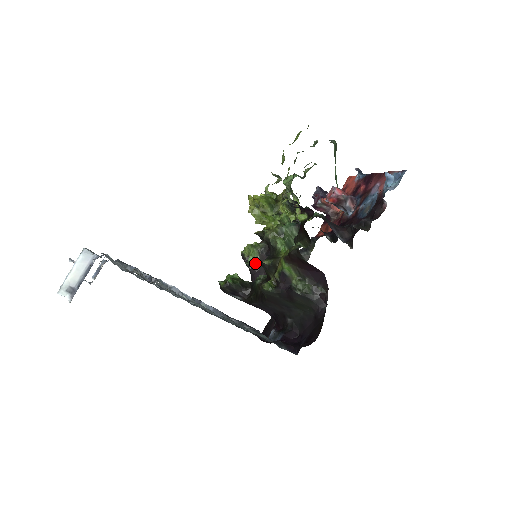
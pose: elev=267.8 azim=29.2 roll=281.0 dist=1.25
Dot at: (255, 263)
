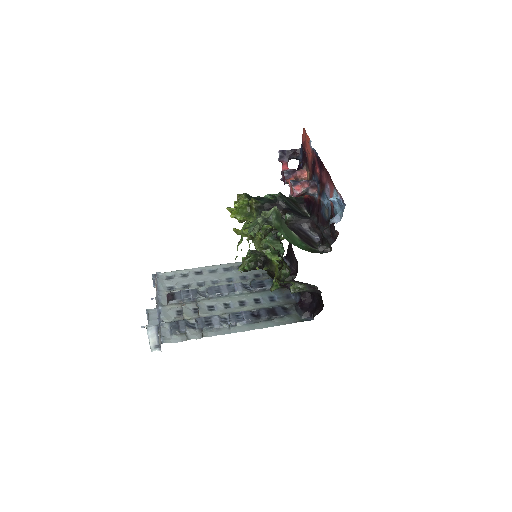
Dot at: occluded
